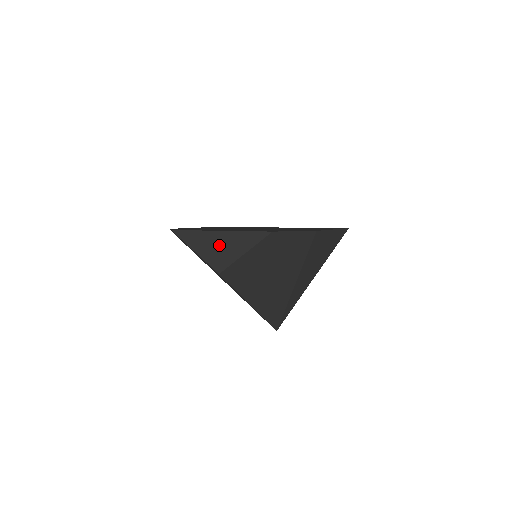
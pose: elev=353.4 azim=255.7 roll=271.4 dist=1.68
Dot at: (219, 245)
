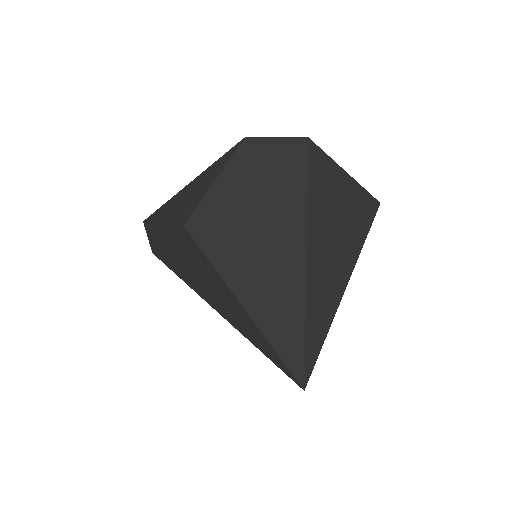
Dot at: (188, 196)
